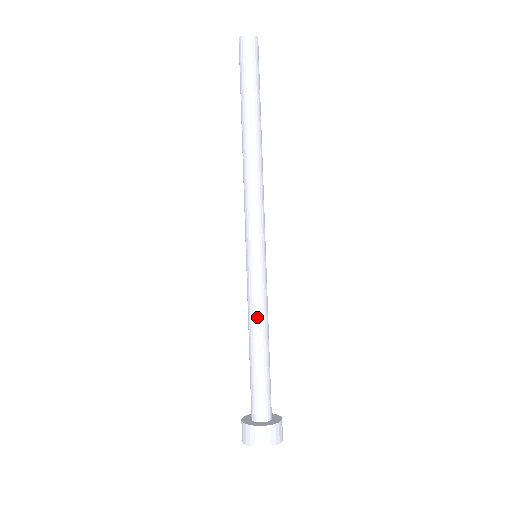
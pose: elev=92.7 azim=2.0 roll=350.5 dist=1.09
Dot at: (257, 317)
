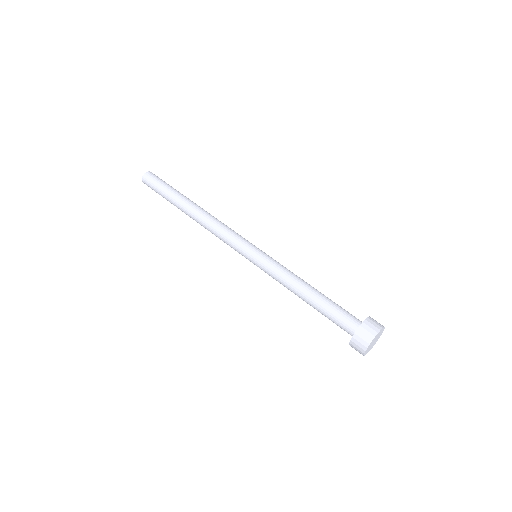
Dot at: (293, 276)
